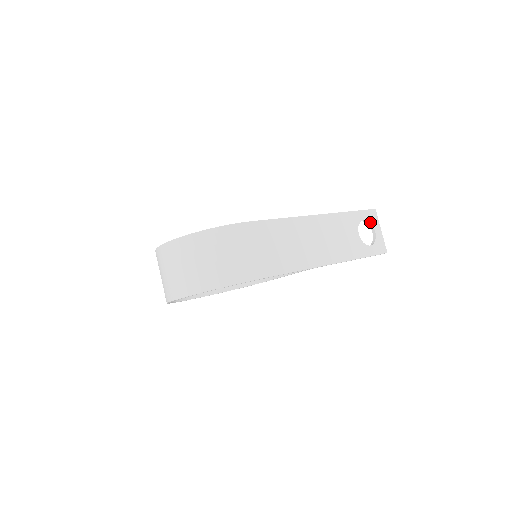
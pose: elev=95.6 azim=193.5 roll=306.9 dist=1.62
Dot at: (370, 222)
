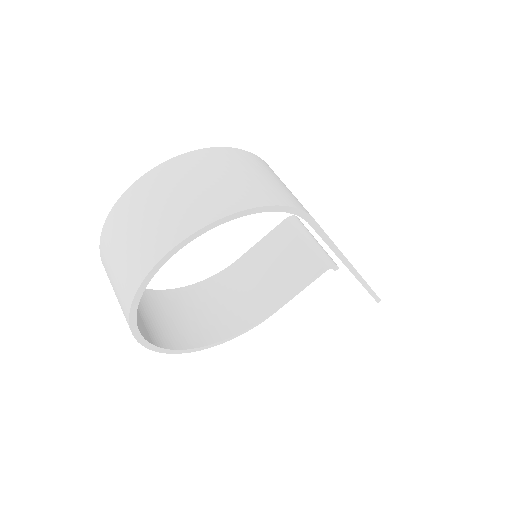
Dot at: occluded
